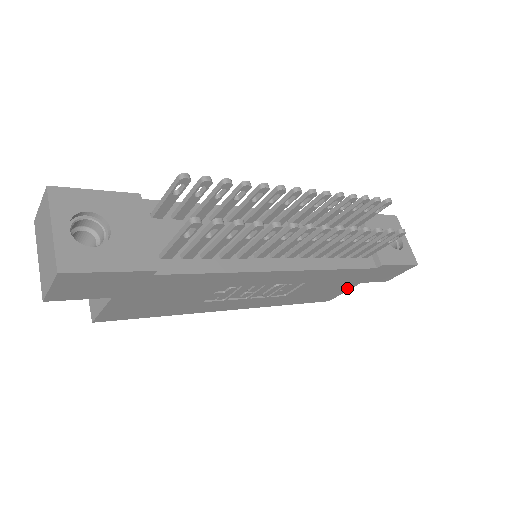
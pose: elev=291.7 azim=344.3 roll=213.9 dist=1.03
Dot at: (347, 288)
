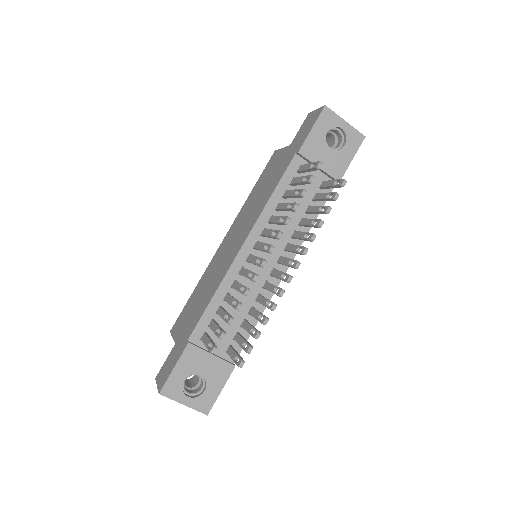
Dot at: occluded
